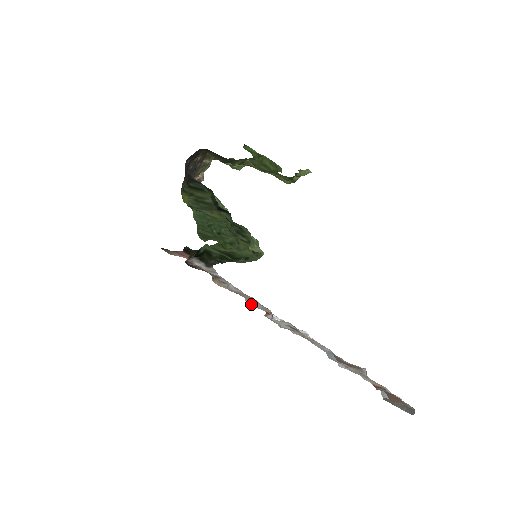
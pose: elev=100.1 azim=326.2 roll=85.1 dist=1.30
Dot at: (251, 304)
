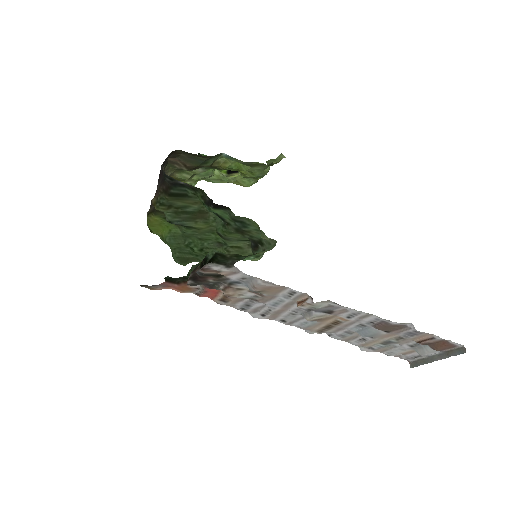
Dot at: (258, 317)
